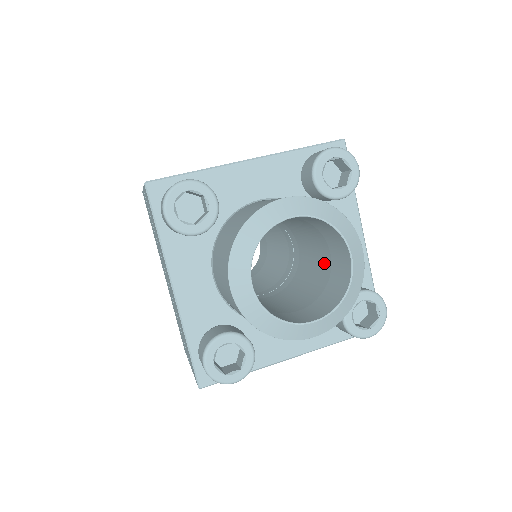
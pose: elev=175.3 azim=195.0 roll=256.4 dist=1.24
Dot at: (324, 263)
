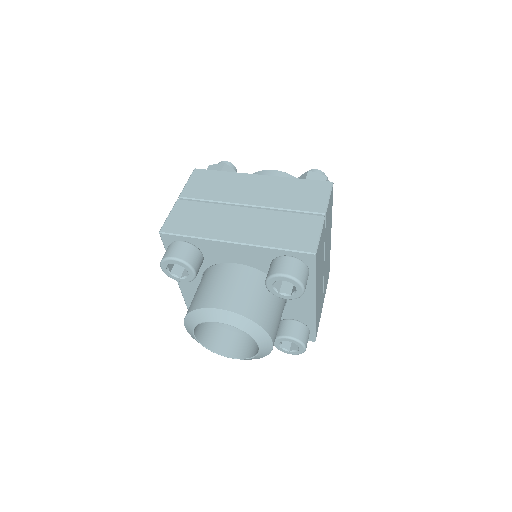
Dot at: occluded
